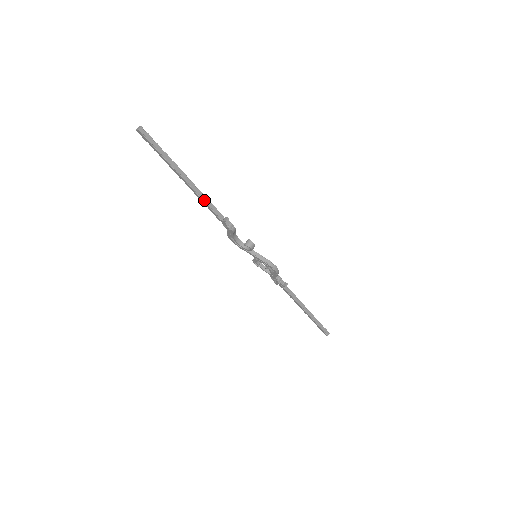
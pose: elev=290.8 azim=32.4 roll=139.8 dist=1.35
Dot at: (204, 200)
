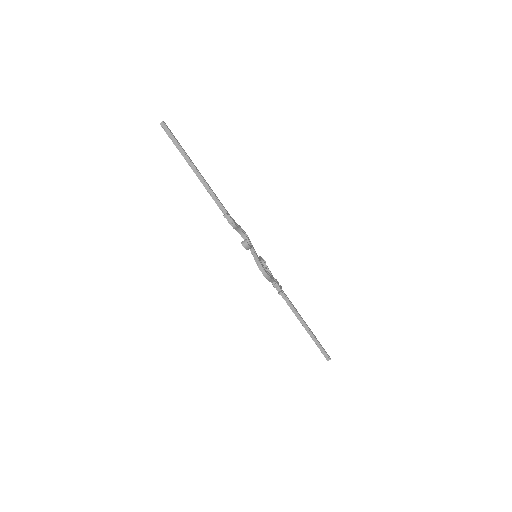
Dot at: (210, 193)
